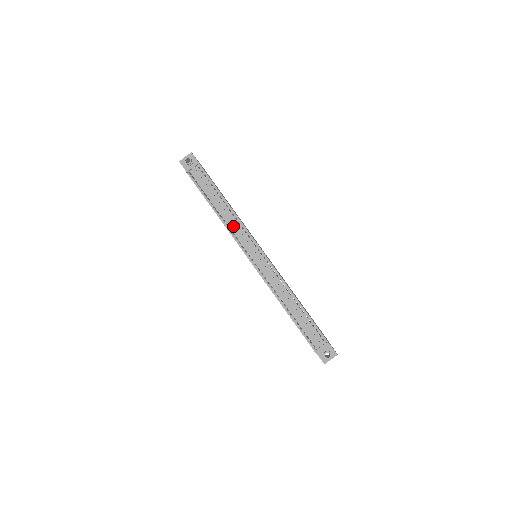
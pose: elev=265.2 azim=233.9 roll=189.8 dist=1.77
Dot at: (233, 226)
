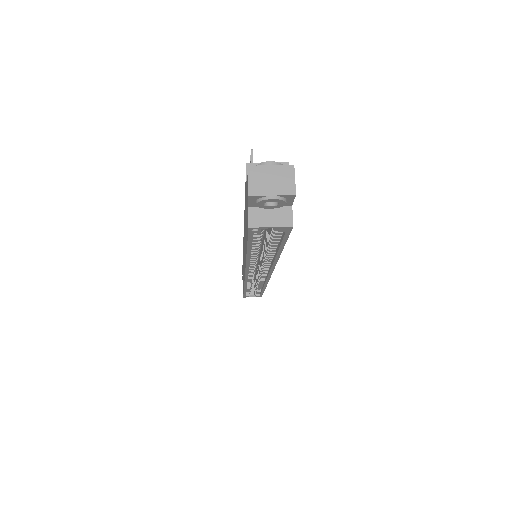
Dot at: occluded
